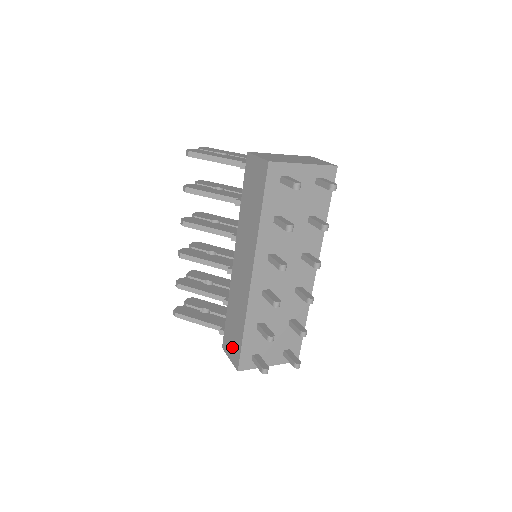
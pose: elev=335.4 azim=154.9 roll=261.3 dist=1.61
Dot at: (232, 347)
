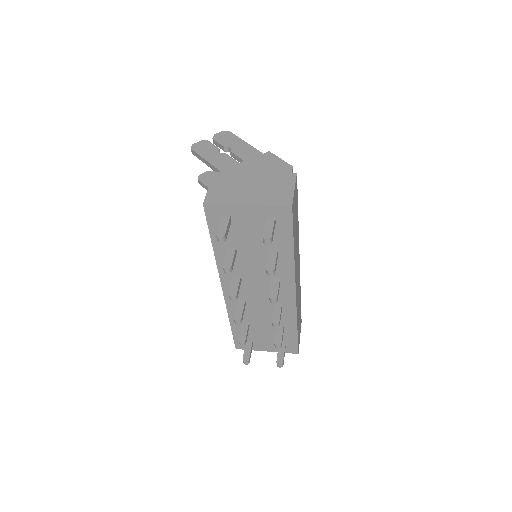
Dot at: occluded
